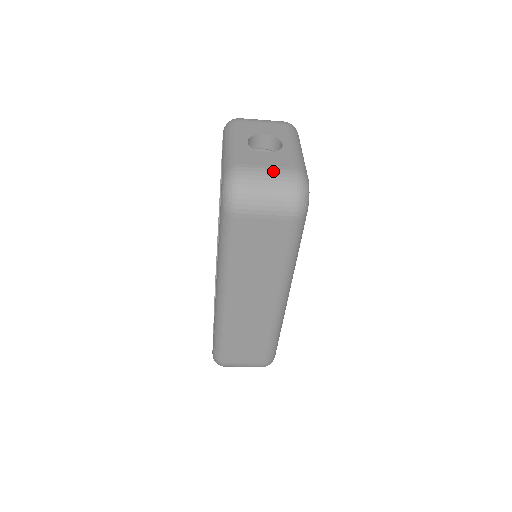
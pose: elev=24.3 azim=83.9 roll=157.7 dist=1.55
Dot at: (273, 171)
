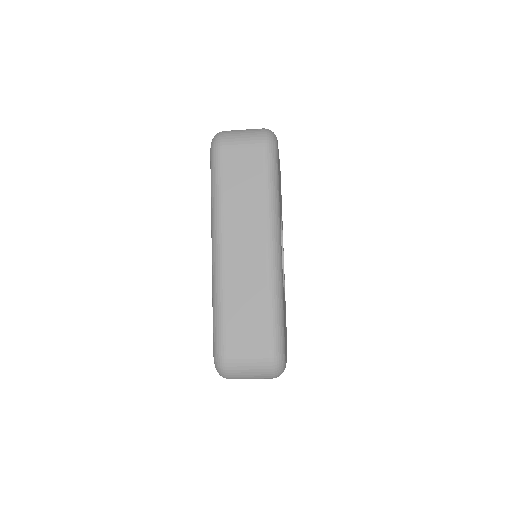
Dot at: occluded
